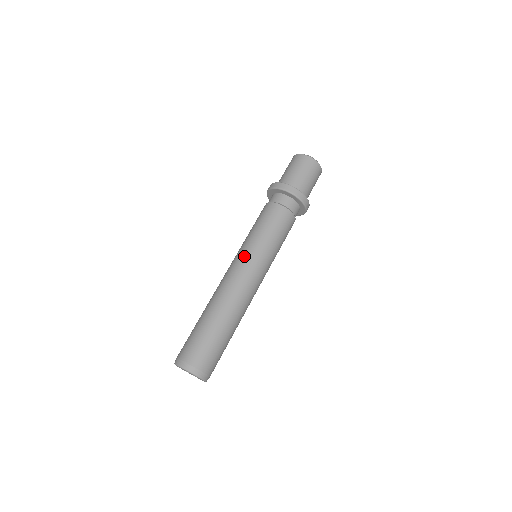
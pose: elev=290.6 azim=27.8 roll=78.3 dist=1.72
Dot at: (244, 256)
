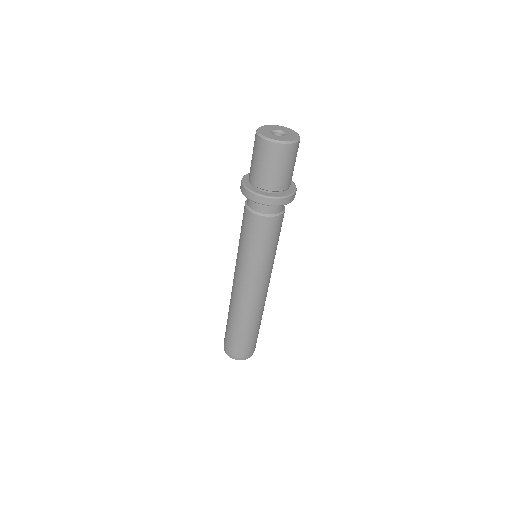
Dot at: (237, 267)
